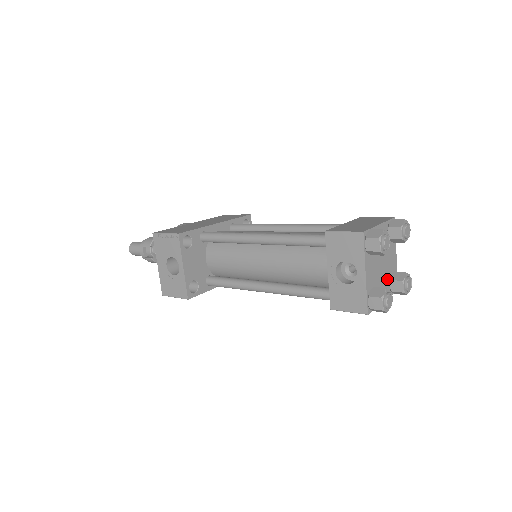
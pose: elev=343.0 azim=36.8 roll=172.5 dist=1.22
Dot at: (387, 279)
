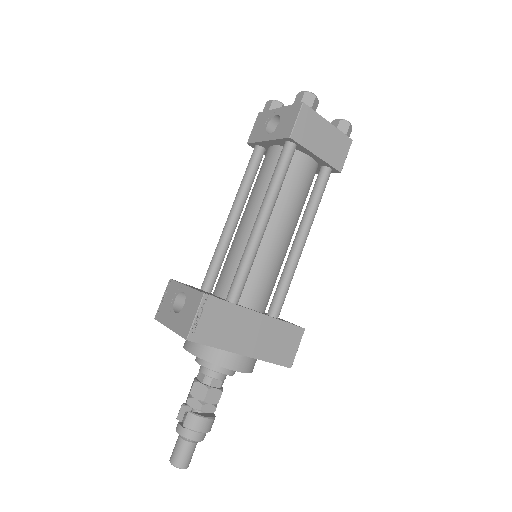
Dot at: occluded
